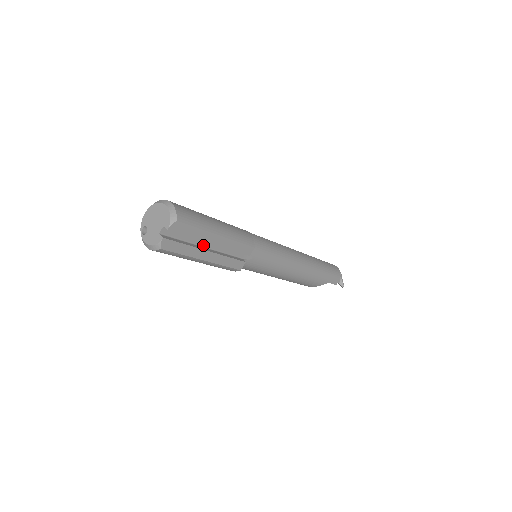
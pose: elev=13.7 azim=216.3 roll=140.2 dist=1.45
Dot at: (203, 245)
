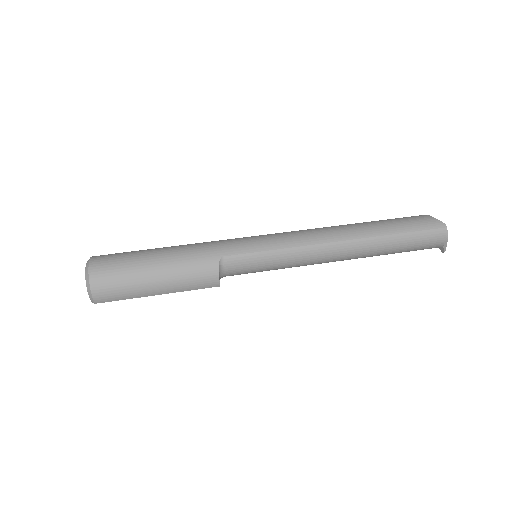
Dot at: occluded
